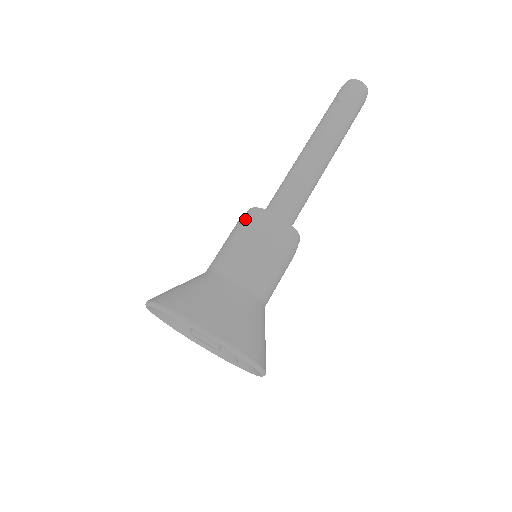
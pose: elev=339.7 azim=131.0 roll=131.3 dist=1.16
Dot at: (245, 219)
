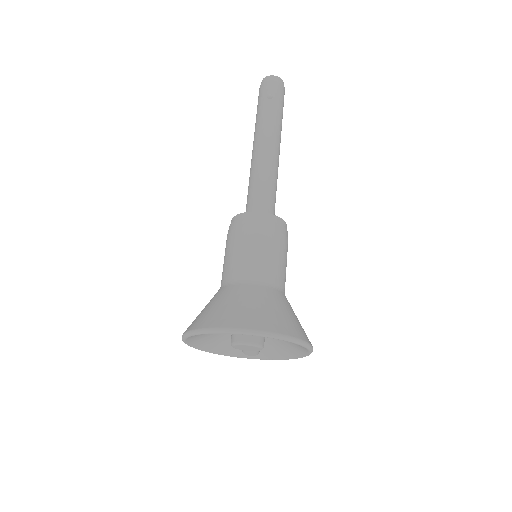
Dot at: (248, 225)
